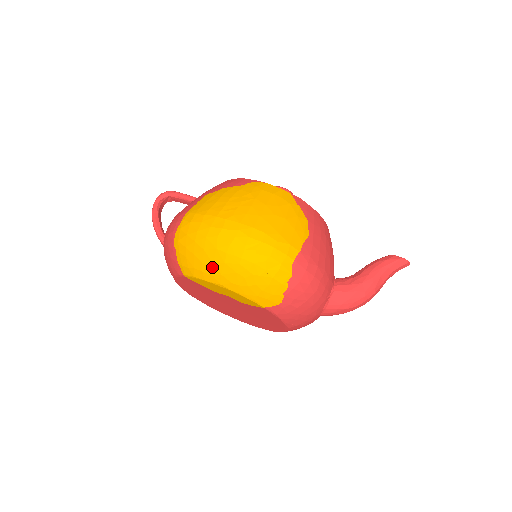
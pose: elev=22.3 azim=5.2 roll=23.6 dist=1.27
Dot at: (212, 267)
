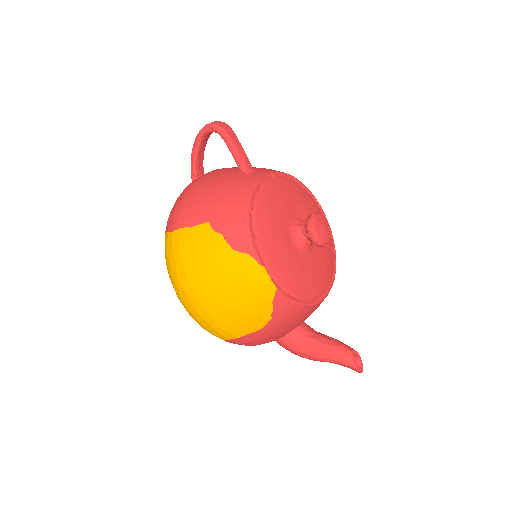
Dot at: occluded
